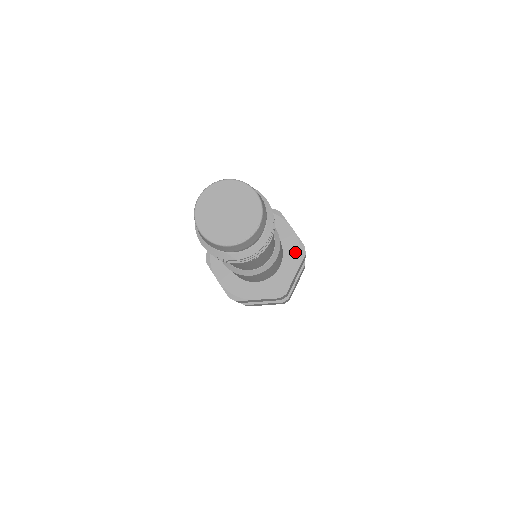
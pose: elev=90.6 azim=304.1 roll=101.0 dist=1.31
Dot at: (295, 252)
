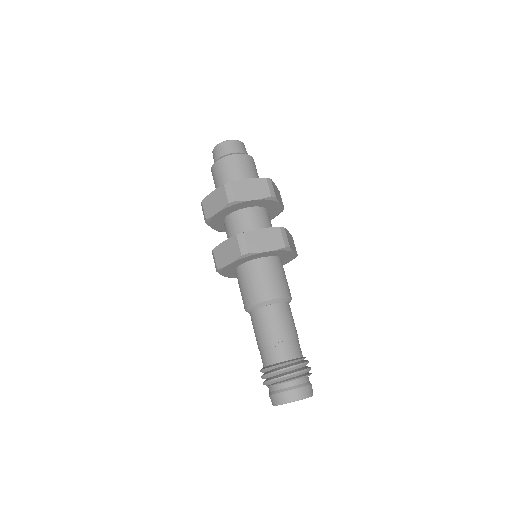
Dot at: (289, 260)
